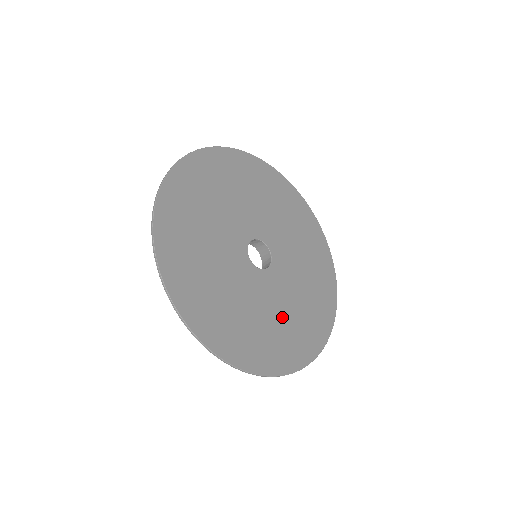
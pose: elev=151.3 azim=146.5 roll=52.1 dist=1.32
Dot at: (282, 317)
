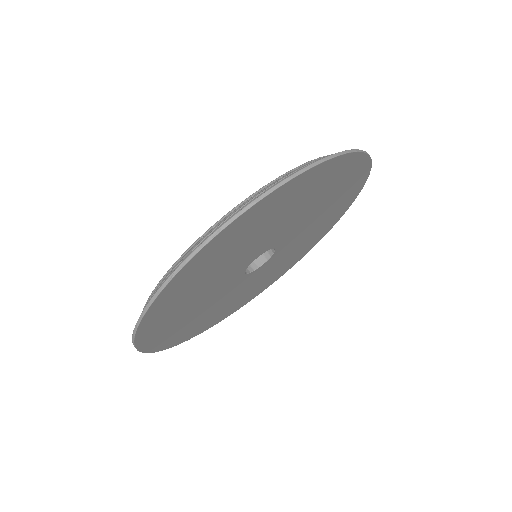
Dot at: (239, 296)
